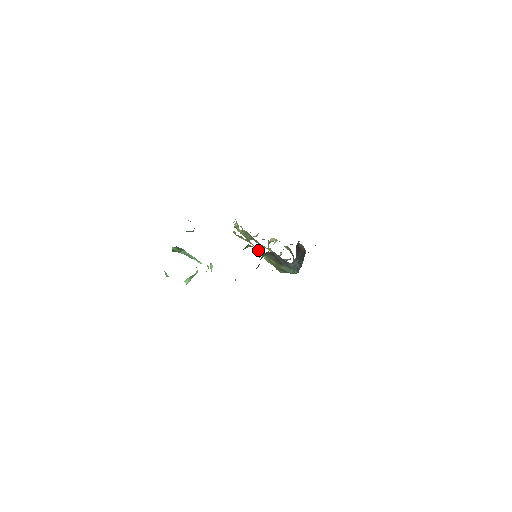
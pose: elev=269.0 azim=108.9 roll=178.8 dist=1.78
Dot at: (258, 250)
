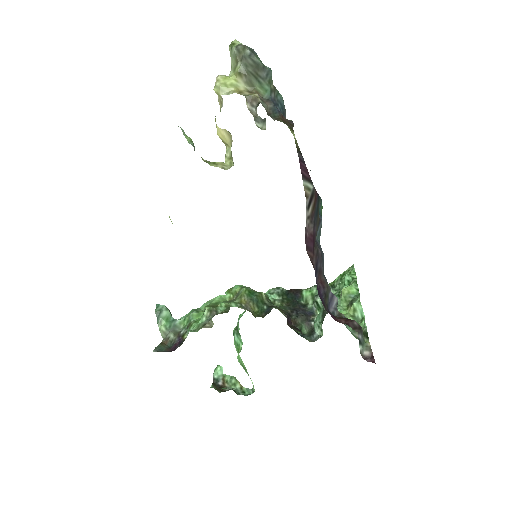
Dot at: occluded
